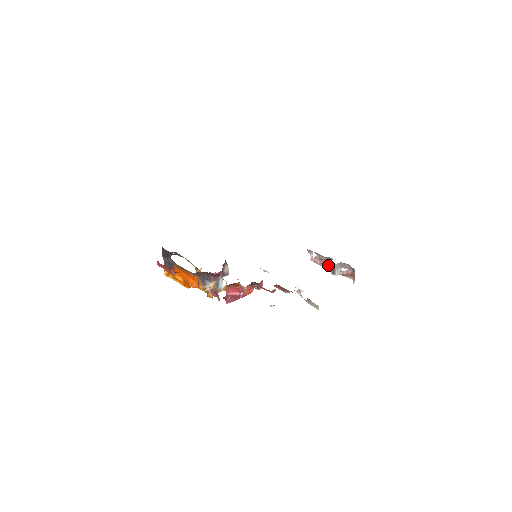
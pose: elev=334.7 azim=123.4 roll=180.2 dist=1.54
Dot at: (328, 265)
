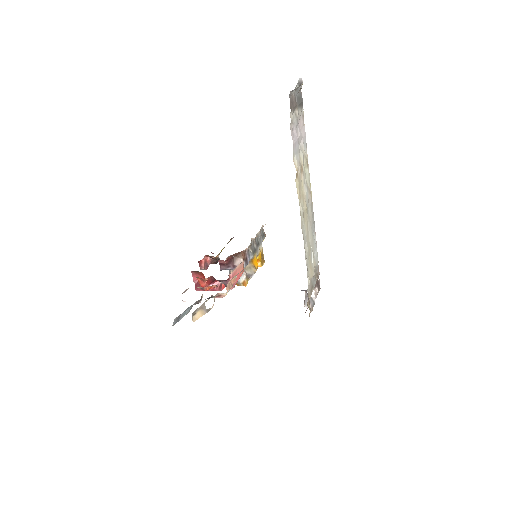
Dot at: (314, 292)
